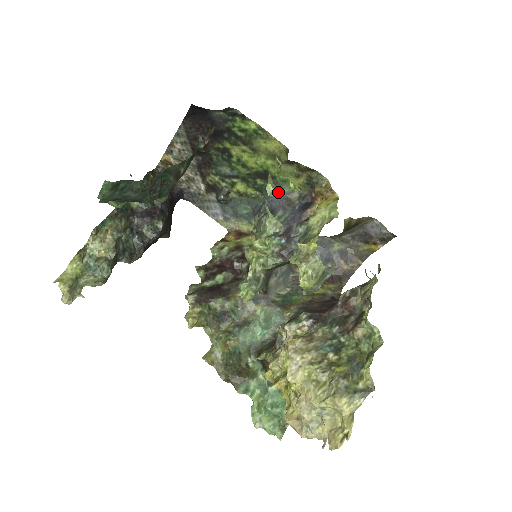
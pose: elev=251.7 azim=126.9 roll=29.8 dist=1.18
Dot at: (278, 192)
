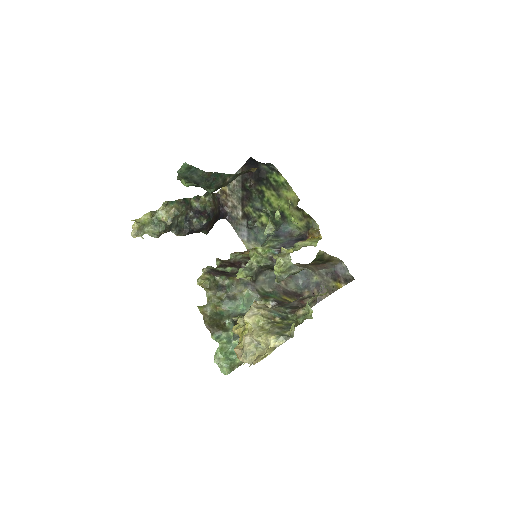
Dot at: (286, 228)
